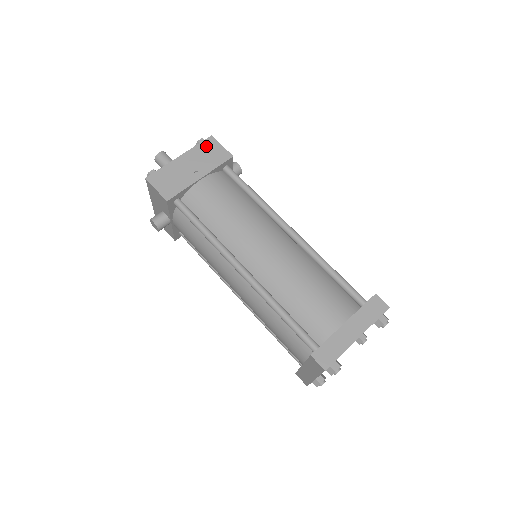
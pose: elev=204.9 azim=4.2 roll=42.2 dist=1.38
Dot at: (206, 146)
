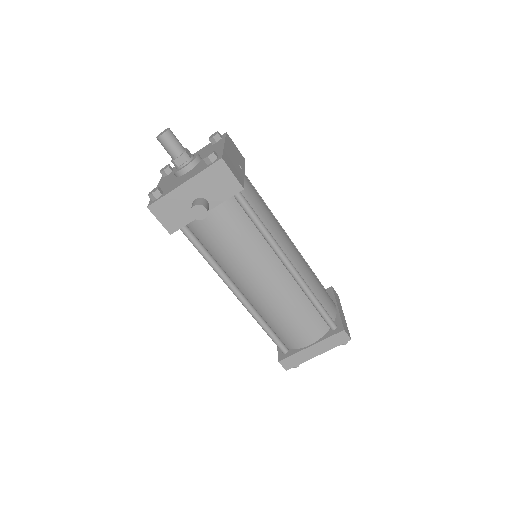
Dot at: (230, 141)
